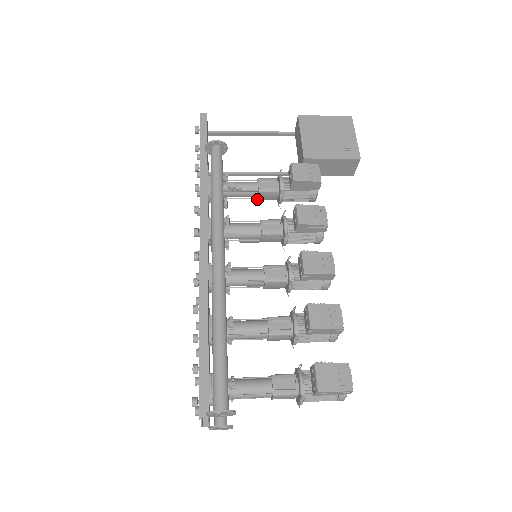
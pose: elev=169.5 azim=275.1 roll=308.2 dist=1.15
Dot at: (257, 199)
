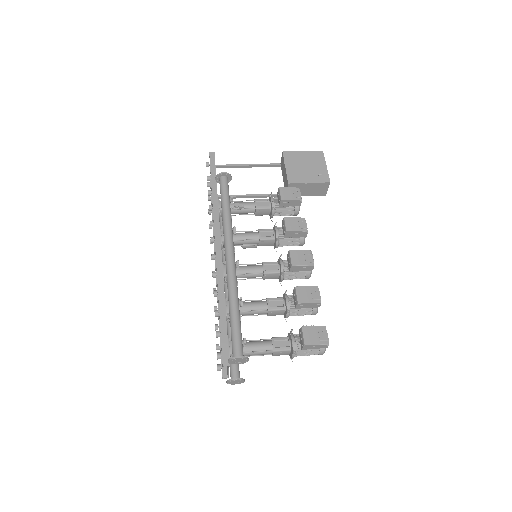
Dot at: occluded
